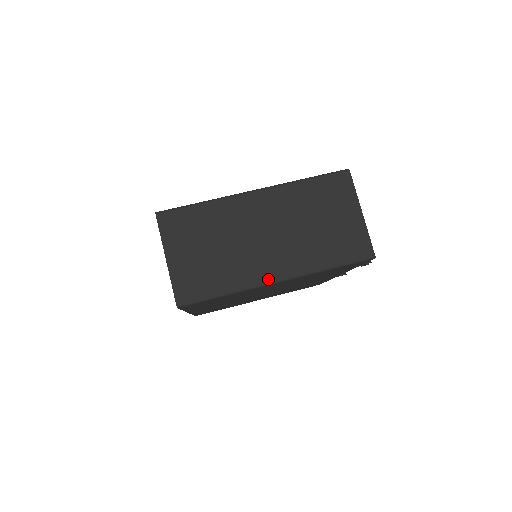
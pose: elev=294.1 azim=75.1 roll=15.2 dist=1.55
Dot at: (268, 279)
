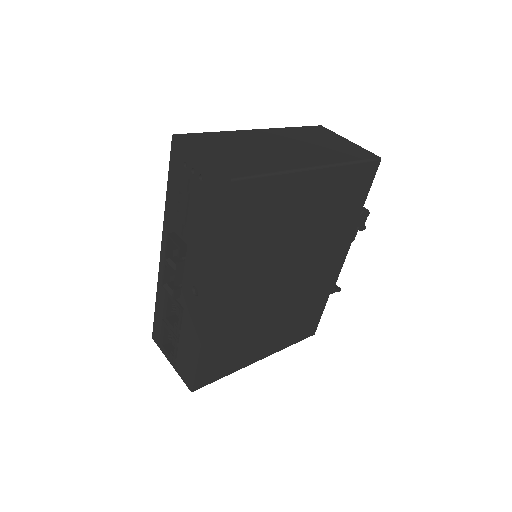
Dot at: (307, 166)
